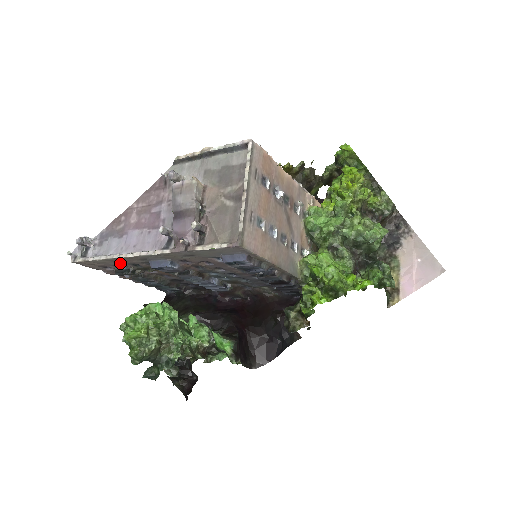
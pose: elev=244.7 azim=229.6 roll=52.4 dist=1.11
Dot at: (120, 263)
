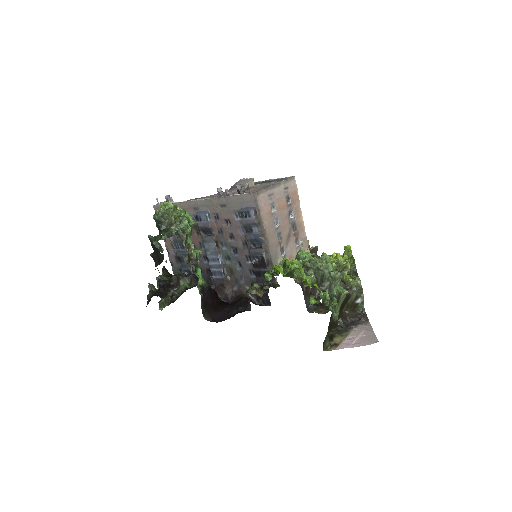
Dot at: occluded
